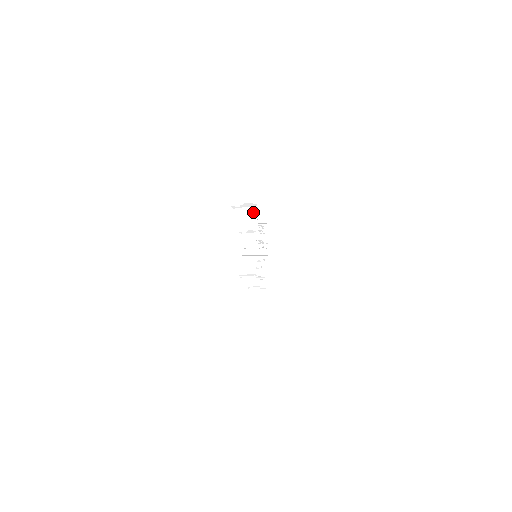
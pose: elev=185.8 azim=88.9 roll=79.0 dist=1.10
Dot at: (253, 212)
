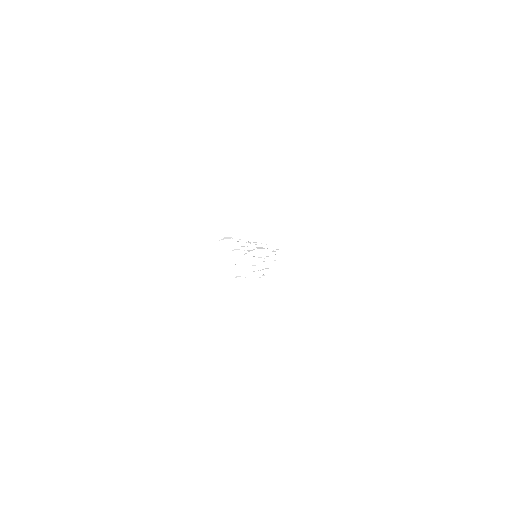
Dot at: (231, 241)
